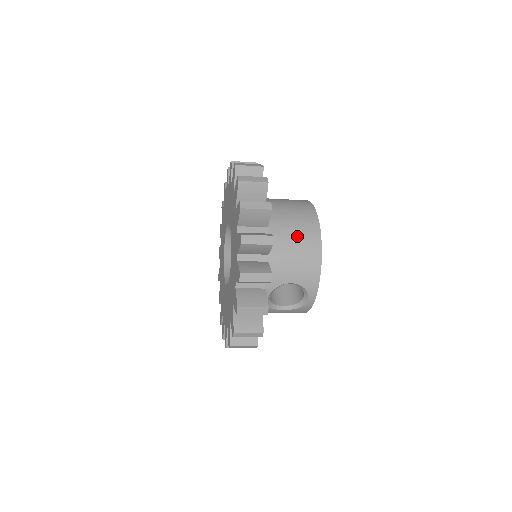
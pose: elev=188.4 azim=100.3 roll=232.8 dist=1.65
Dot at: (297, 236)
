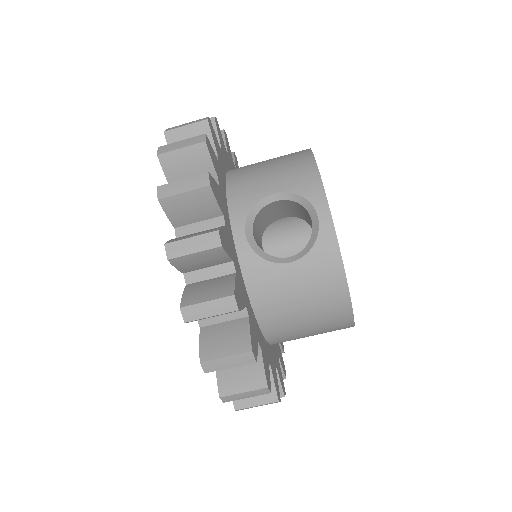
Dot at: (274, 158)
